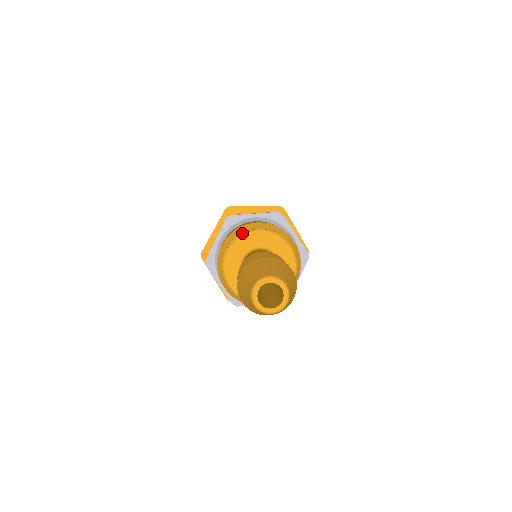
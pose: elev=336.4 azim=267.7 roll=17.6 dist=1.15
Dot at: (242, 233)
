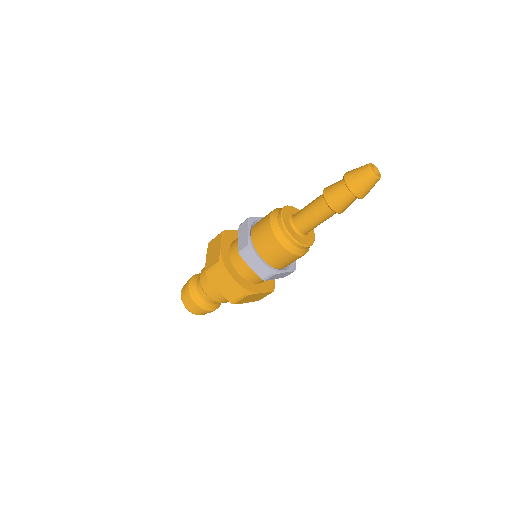
Dot at: (283, 207)
